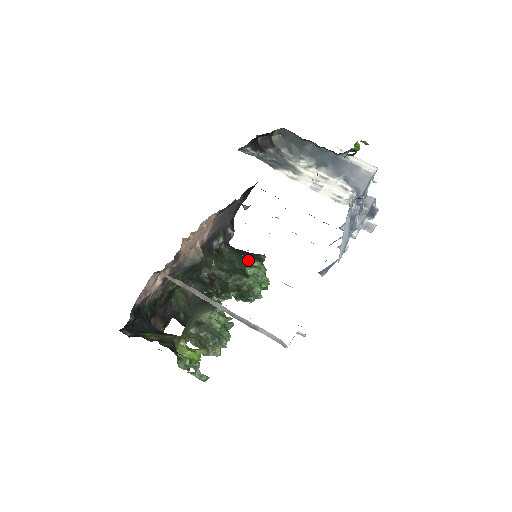
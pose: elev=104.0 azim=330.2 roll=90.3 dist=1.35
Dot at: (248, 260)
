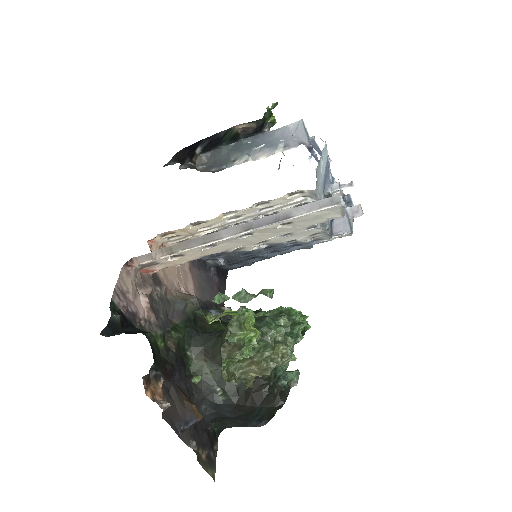
Dot at: occluded
